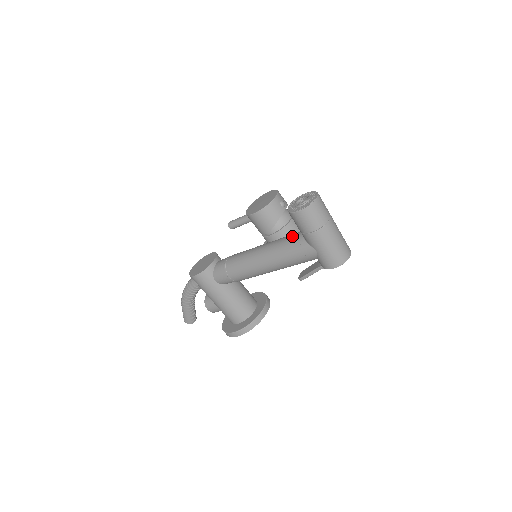
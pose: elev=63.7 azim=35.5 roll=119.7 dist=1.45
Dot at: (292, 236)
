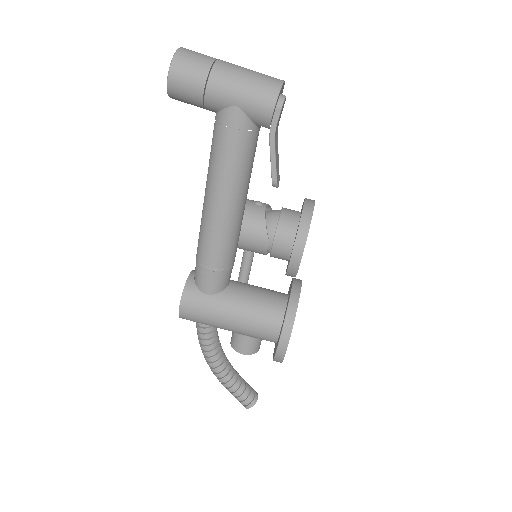
Dot at: occluded
